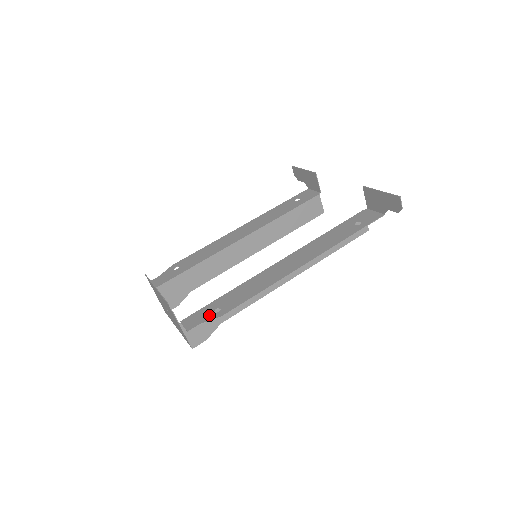
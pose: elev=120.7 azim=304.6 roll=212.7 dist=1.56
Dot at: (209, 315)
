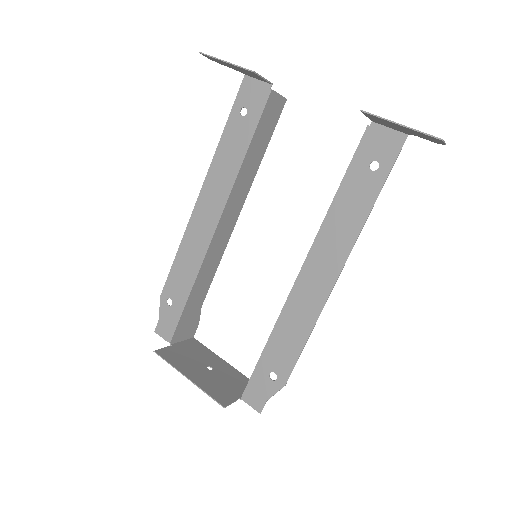
Dot at: (269, 386)
